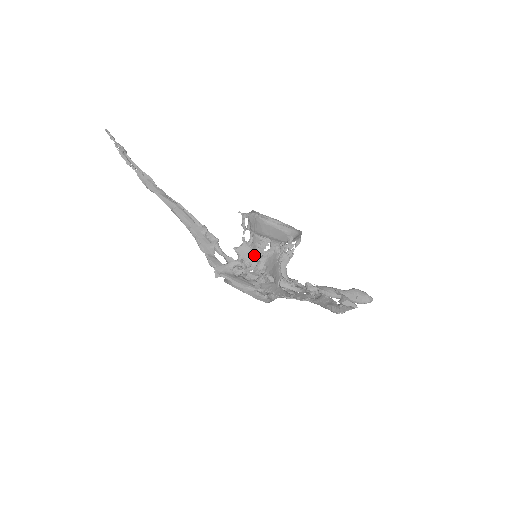
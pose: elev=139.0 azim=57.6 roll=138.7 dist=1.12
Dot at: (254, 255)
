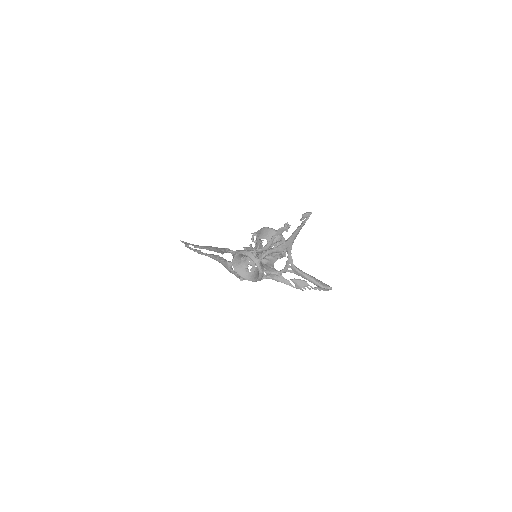
Dot at: occluded
